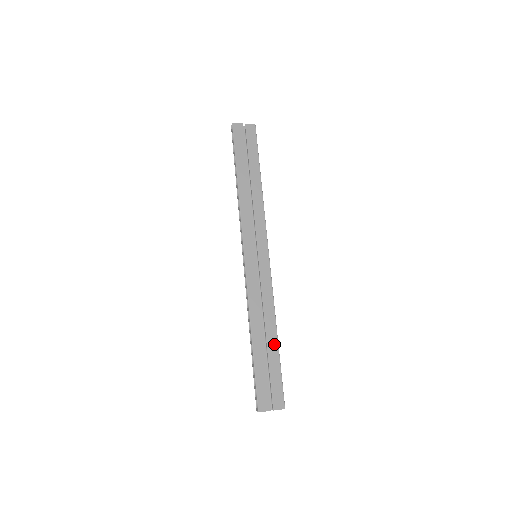
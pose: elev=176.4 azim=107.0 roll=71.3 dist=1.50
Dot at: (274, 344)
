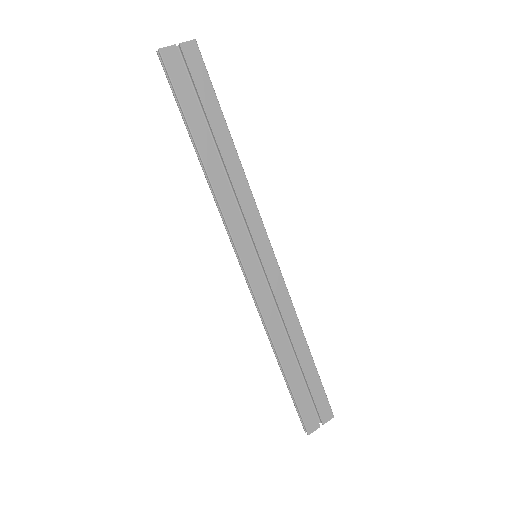
Dot at: (306, 356)
